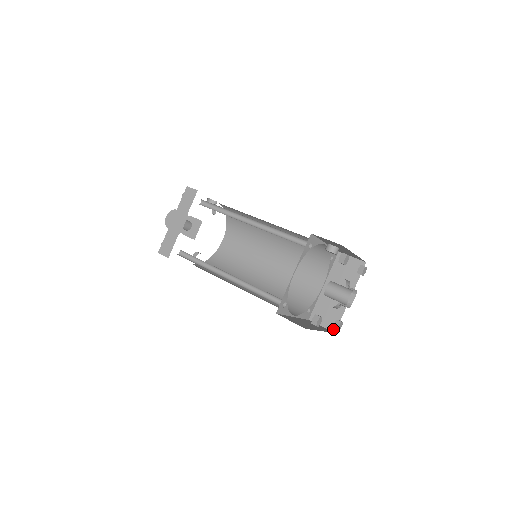
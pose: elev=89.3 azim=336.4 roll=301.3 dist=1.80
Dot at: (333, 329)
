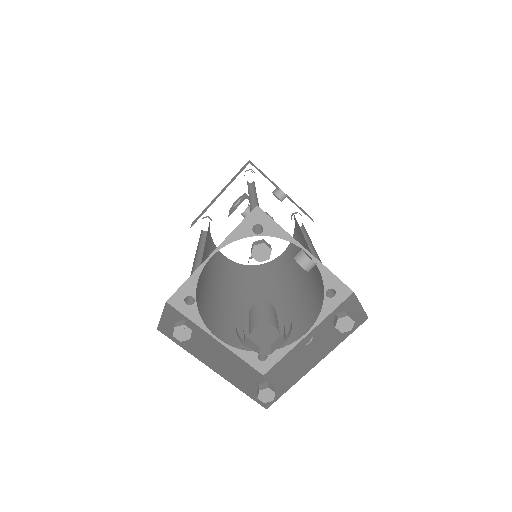
Dot at: (269, 402)
